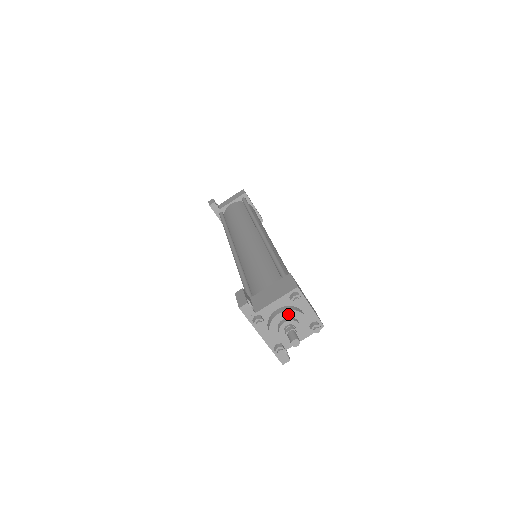
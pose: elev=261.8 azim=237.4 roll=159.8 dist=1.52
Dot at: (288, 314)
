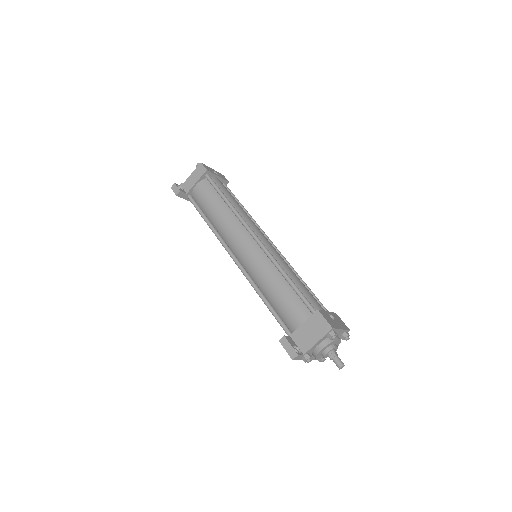
Dot at: (328, 346)
